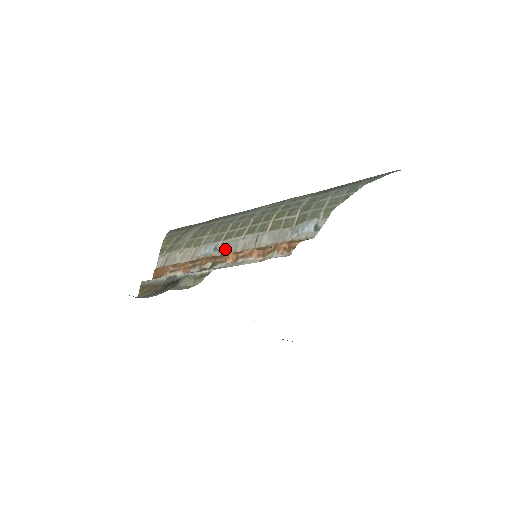
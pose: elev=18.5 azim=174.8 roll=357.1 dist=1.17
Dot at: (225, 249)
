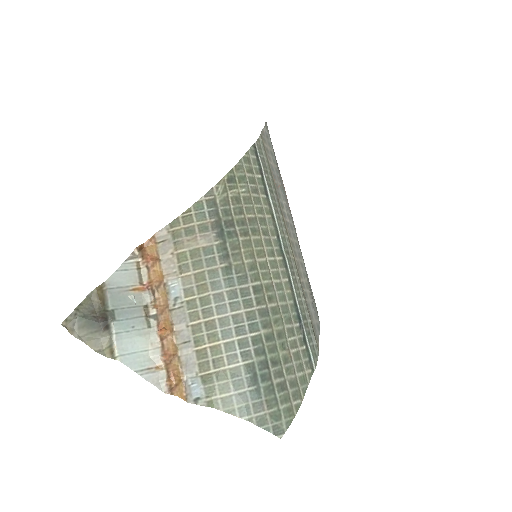
Dot at: (177, 311)
